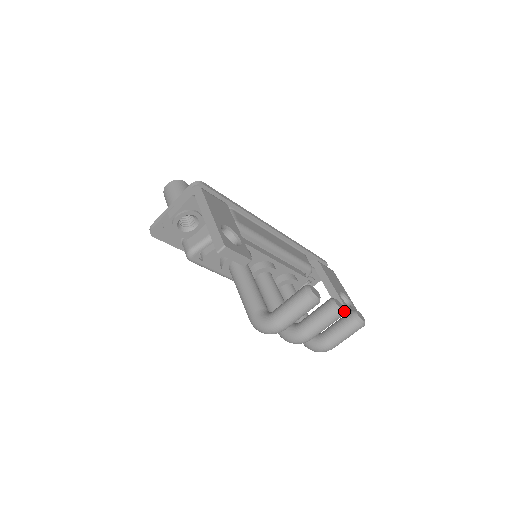
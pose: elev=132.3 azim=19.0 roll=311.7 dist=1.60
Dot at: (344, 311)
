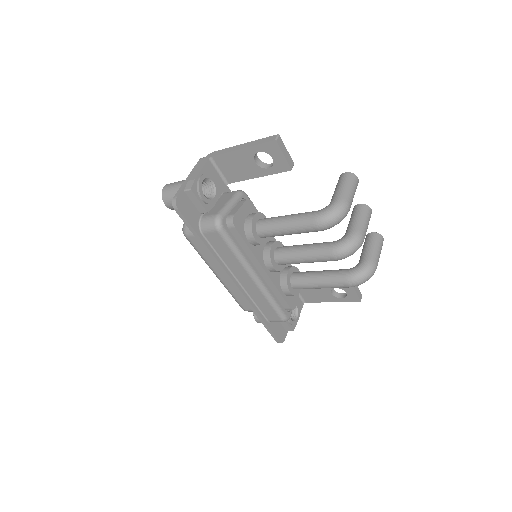
Dot at: occluded
